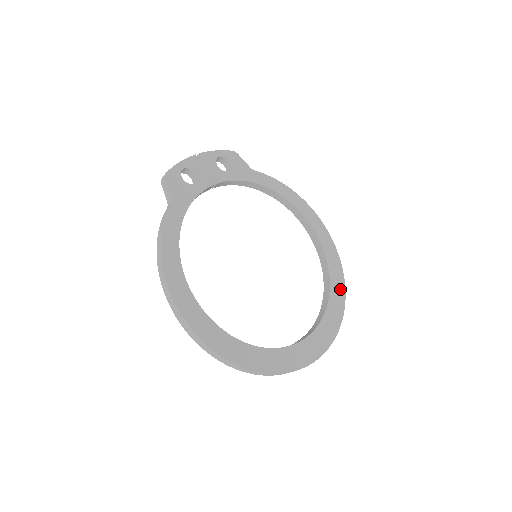
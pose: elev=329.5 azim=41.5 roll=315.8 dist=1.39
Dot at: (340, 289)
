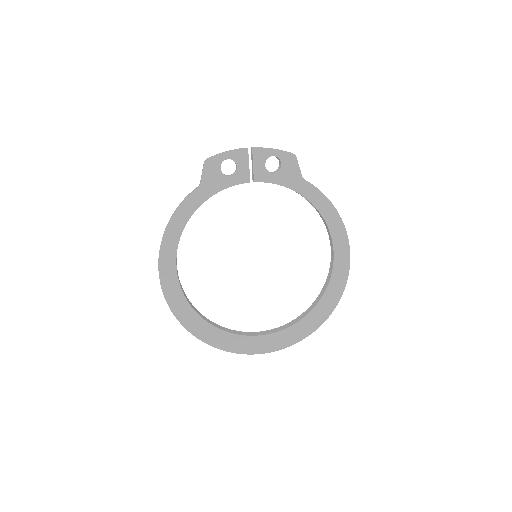
Dot at: (323, 315)
